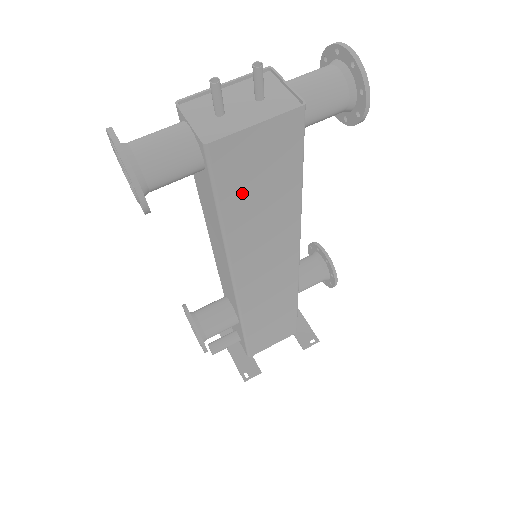
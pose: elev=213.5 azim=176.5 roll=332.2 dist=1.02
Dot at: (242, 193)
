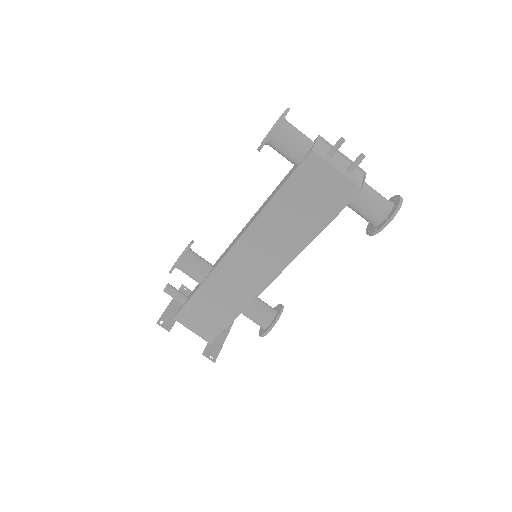
Dot at: (297, 195)
